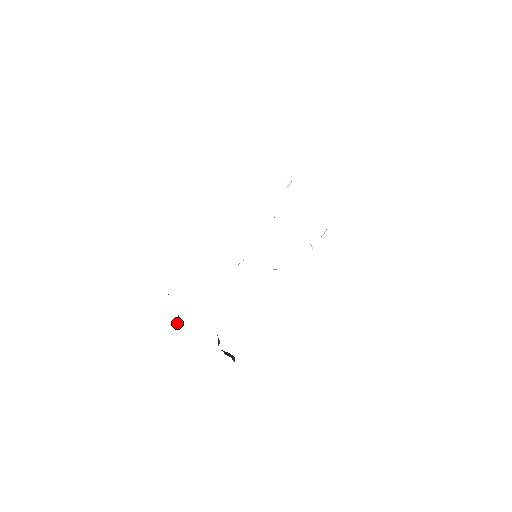
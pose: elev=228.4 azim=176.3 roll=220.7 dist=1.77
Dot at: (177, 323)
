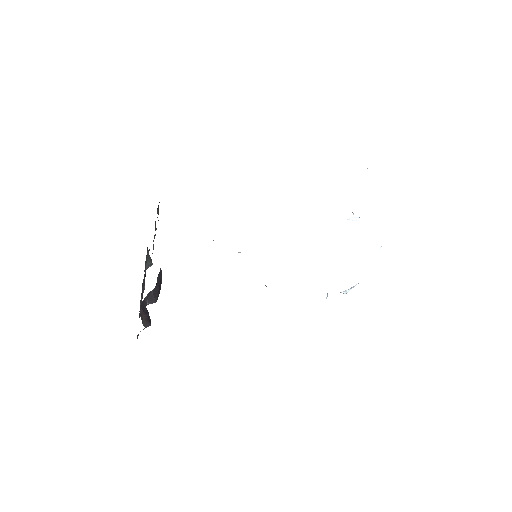
Dot at: (151, 263)
